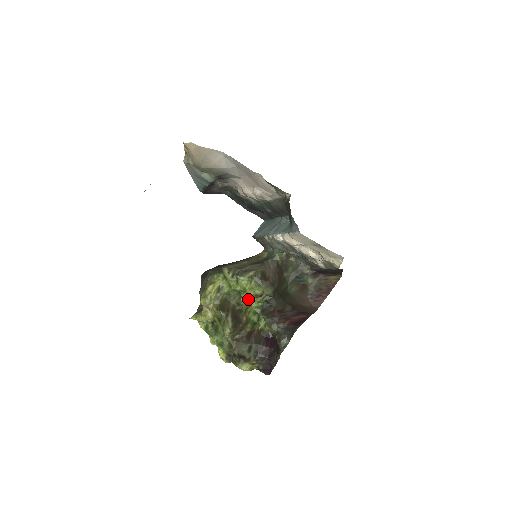
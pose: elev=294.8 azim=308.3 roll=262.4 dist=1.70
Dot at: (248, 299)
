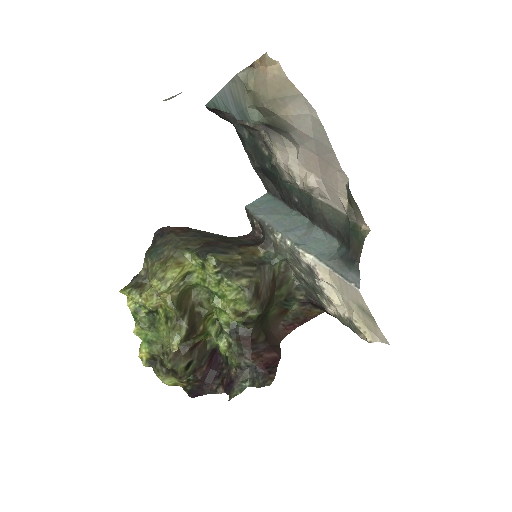
Dot at: (220, 308)
